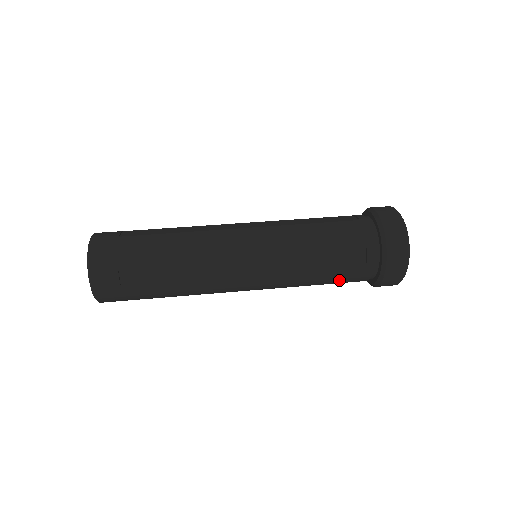
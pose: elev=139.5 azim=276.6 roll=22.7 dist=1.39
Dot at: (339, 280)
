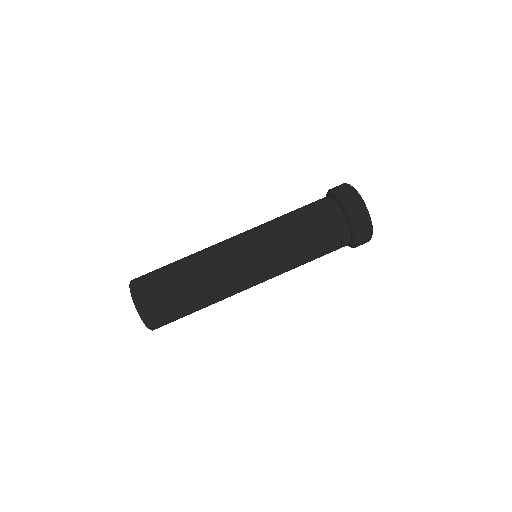
Dot at: occluded
